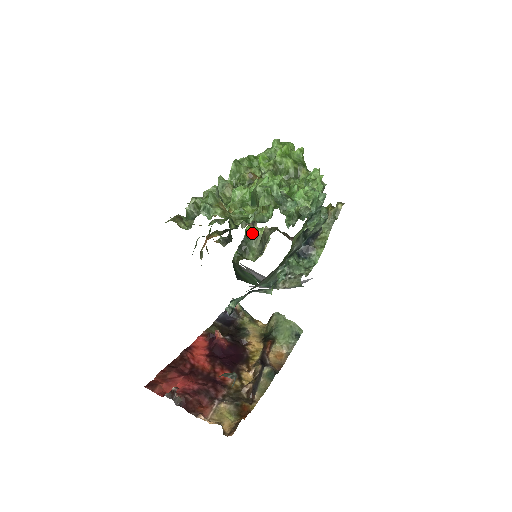
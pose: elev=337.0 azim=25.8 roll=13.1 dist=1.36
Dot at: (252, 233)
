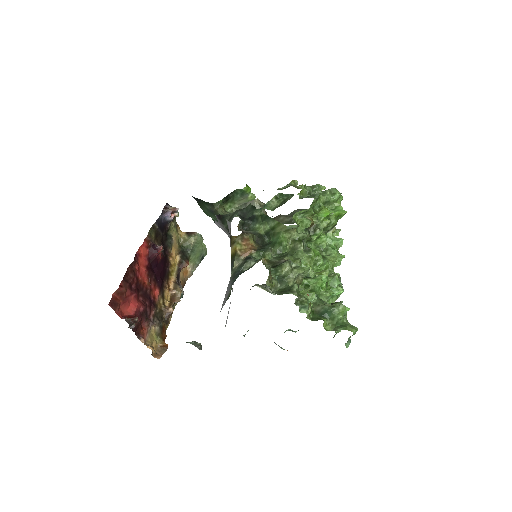
Dot at: (244, 193)
